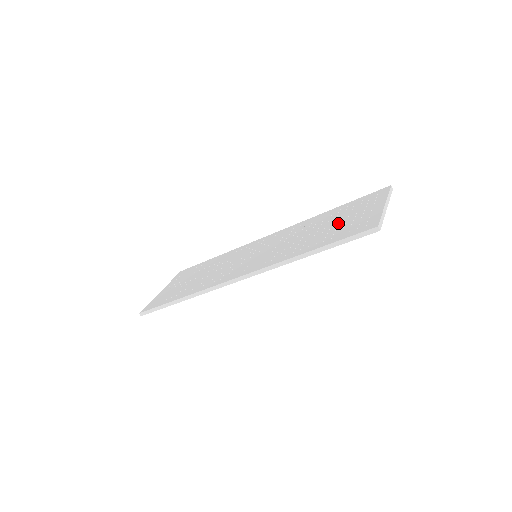
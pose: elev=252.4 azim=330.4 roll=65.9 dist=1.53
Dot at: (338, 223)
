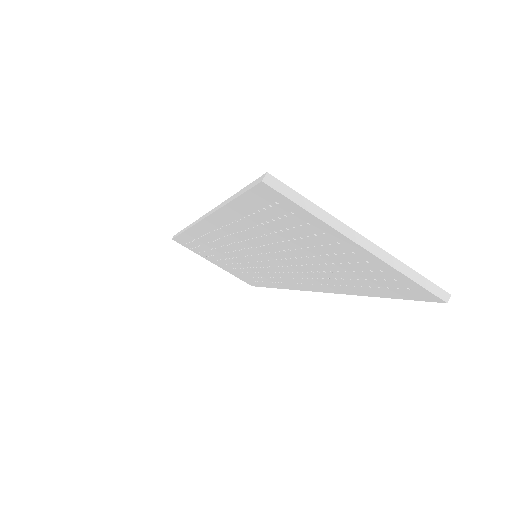
Dot at: occluded
